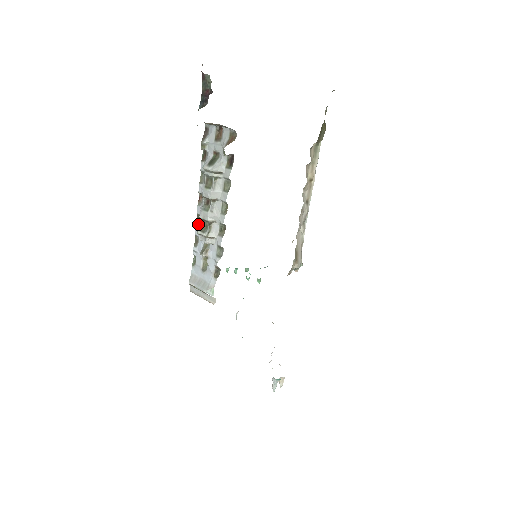
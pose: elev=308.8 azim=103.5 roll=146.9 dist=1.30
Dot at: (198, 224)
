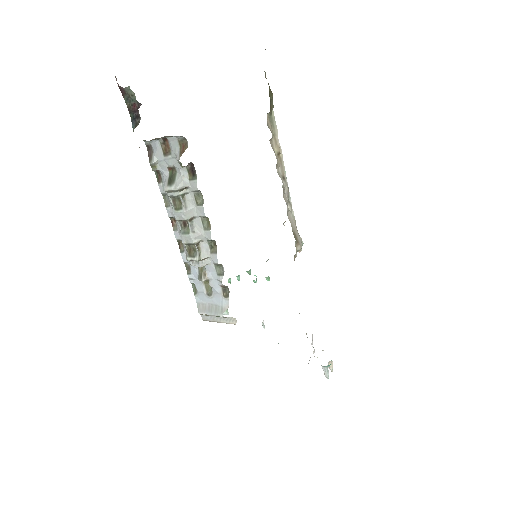
Dot at: (182, 250)
